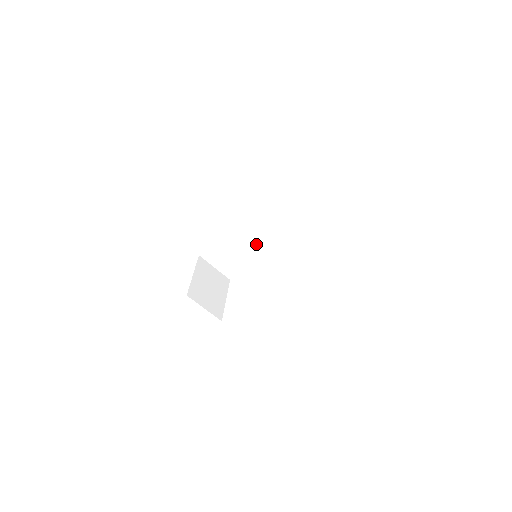
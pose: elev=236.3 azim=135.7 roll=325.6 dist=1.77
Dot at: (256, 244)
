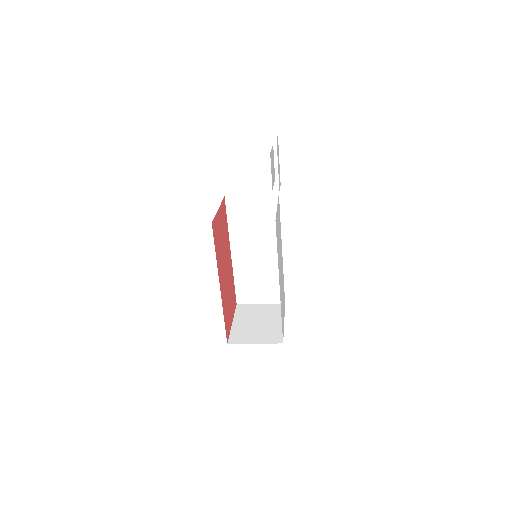
Dot at: (263, 249)
